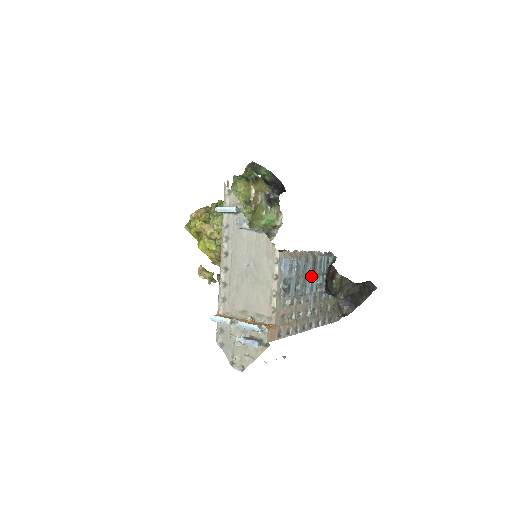
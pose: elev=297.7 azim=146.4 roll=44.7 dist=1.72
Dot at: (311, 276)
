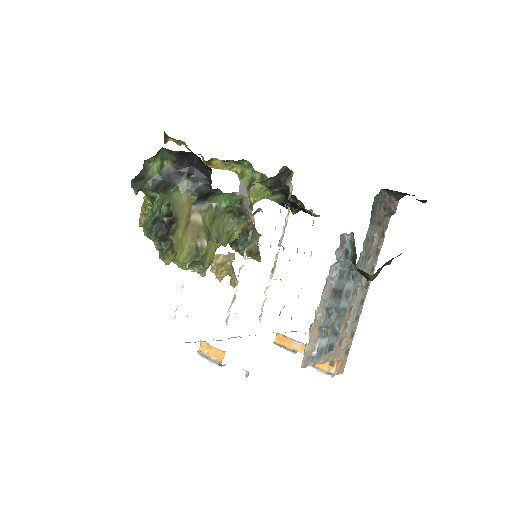
Dot at: (341, 297)
